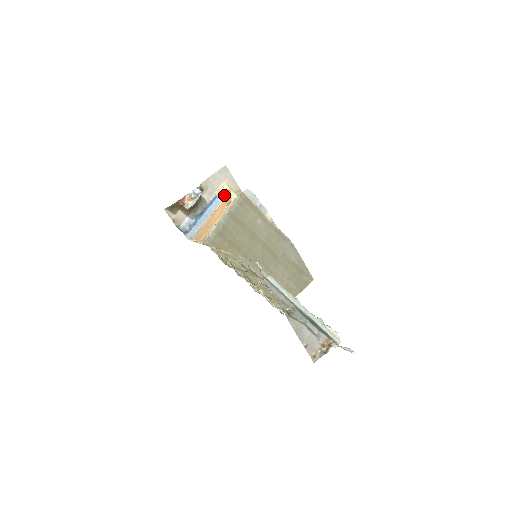
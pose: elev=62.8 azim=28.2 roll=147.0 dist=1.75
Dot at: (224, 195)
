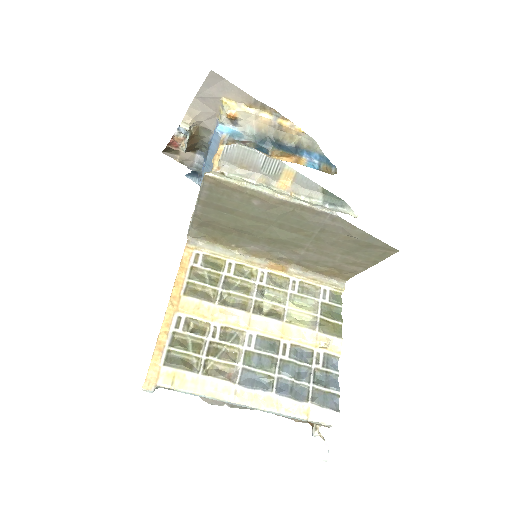
Dot at: (229, 119)
